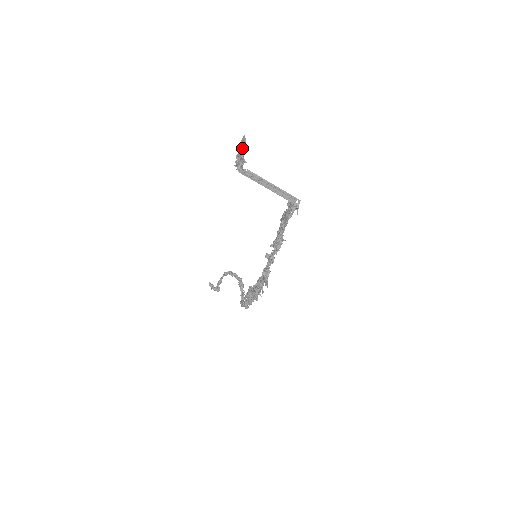
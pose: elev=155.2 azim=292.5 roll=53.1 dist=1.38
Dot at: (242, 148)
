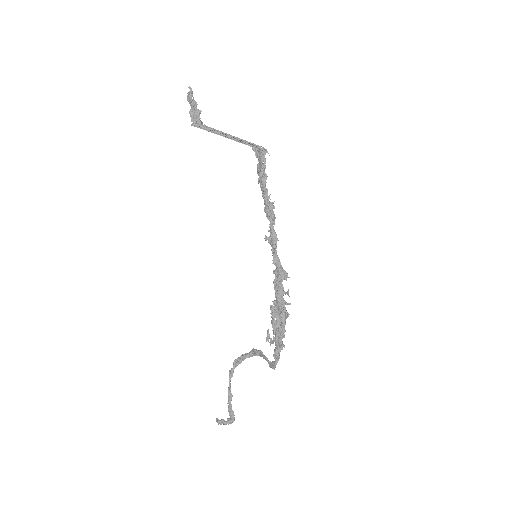
Dot at: (192, 99)
